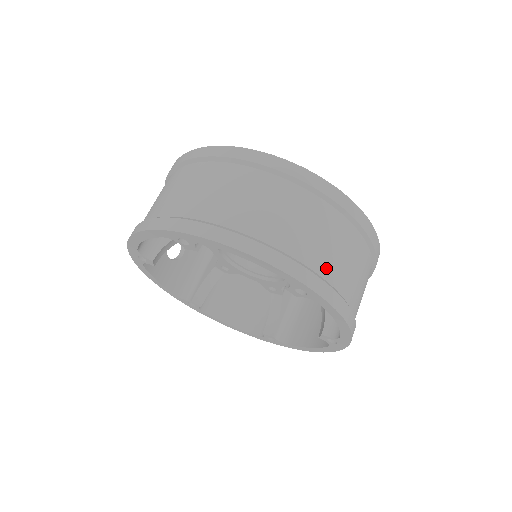
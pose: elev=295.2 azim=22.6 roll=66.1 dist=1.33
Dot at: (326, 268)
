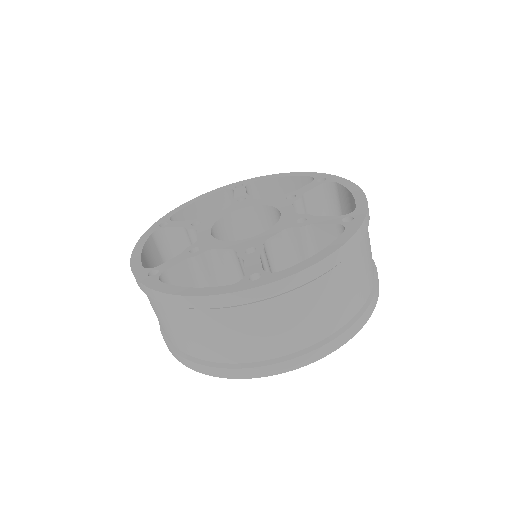
Dot at: (372, 277)
